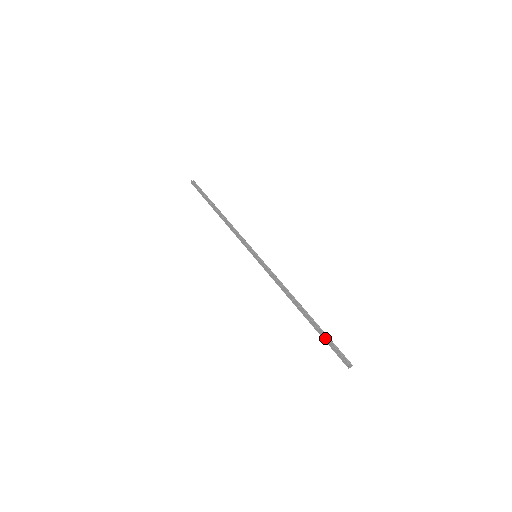
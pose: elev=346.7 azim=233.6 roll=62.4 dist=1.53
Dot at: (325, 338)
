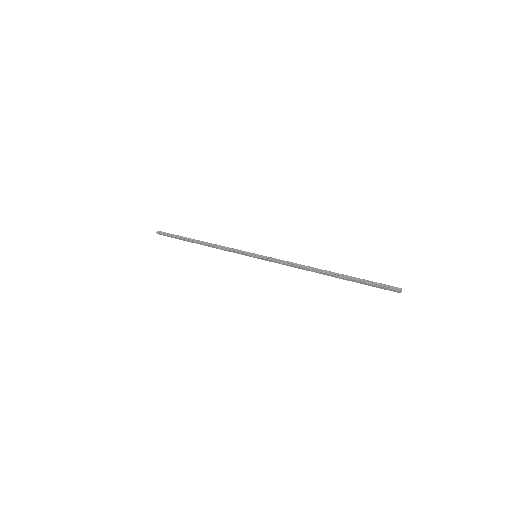
Dot at: (363, 283)
